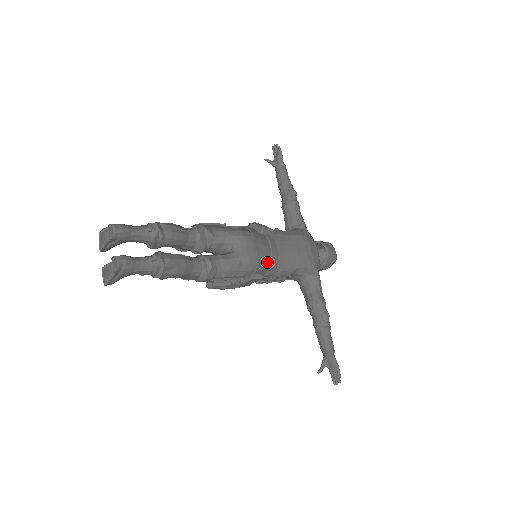
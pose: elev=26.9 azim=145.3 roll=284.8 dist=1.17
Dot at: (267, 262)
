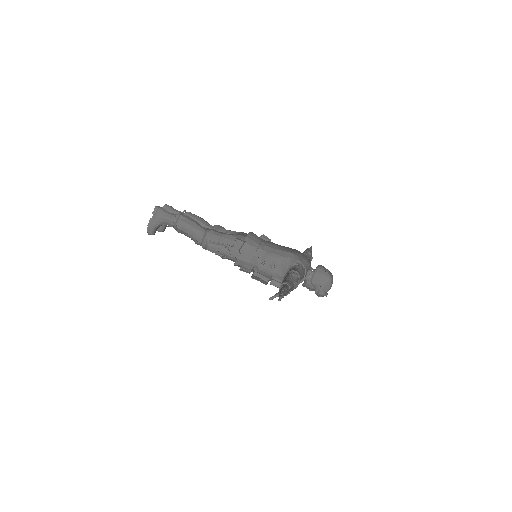
Dot at: (255, 243)
